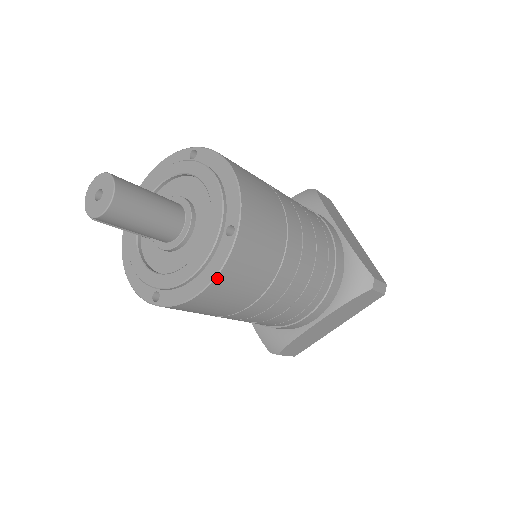
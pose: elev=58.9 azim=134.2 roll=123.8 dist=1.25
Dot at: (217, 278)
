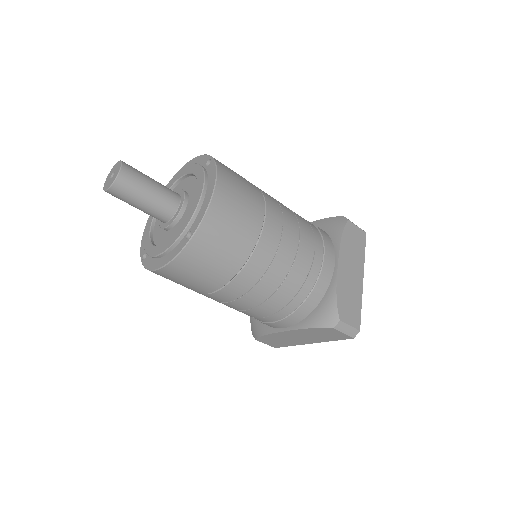
Dot at: (169, 265)
